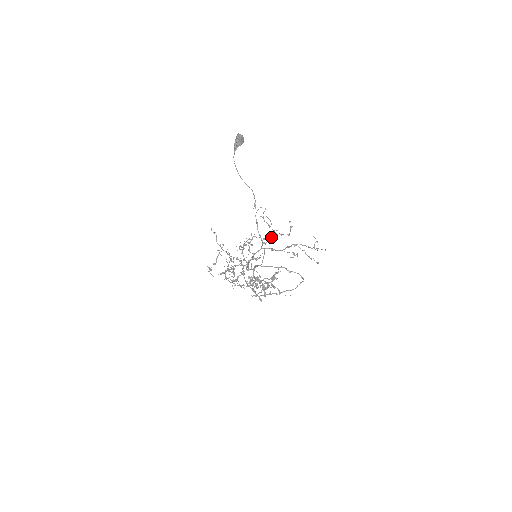
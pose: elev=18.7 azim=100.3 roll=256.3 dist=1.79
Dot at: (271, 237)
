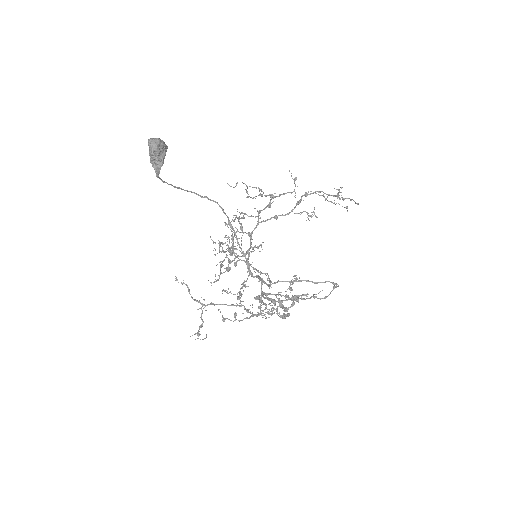
Dot at: occluded
